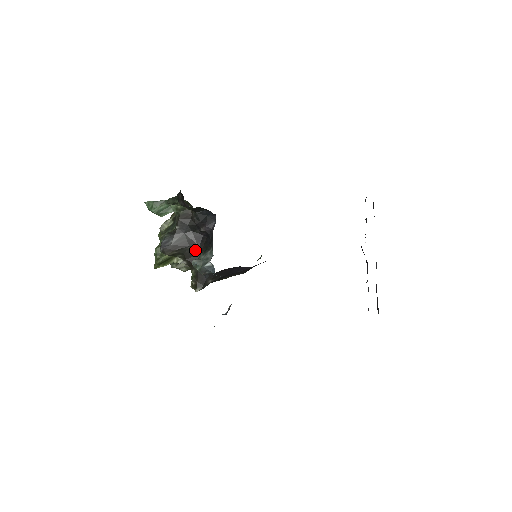
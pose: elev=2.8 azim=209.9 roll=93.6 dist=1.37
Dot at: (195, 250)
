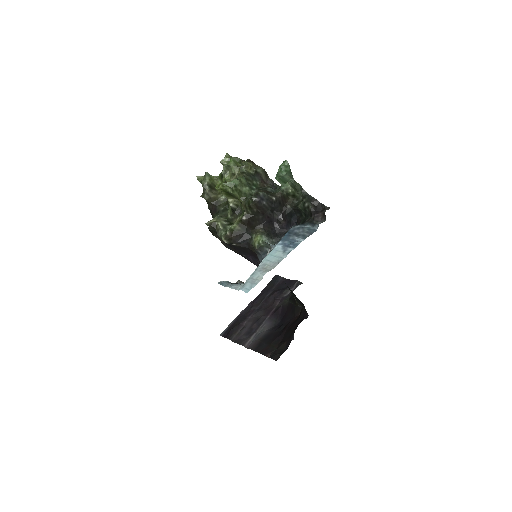
Dot at: (259, 221)
